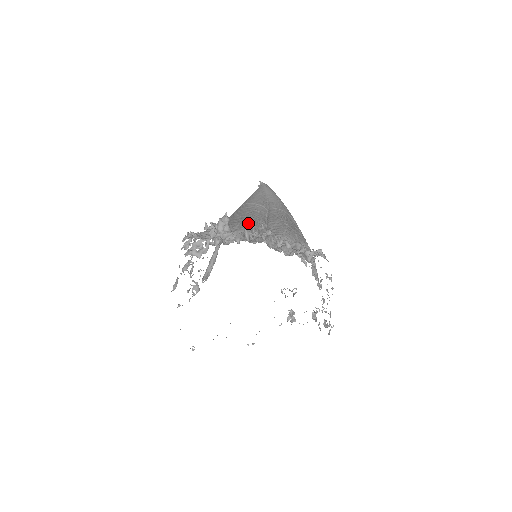
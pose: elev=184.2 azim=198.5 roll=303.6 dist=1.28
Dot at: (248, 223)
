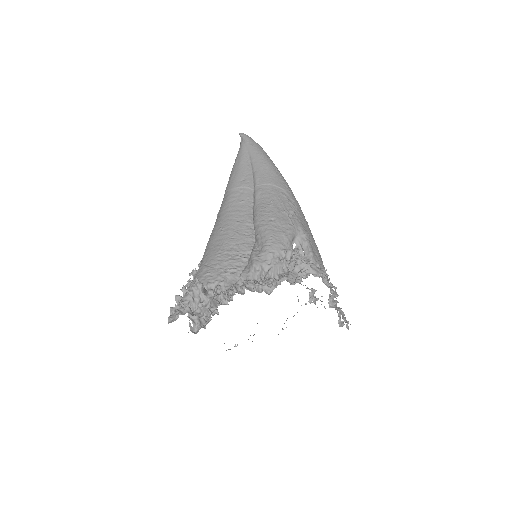
Dot at: (231, 242)
